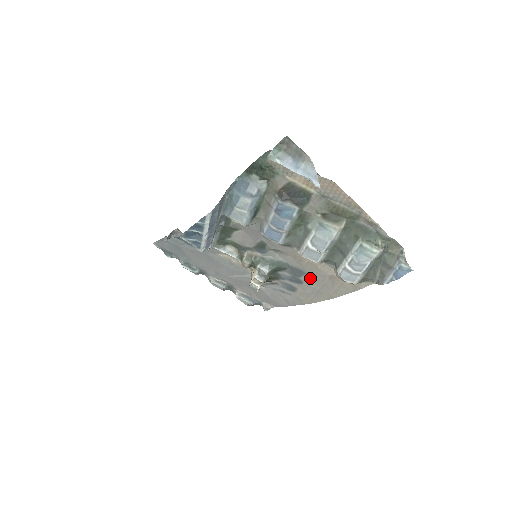
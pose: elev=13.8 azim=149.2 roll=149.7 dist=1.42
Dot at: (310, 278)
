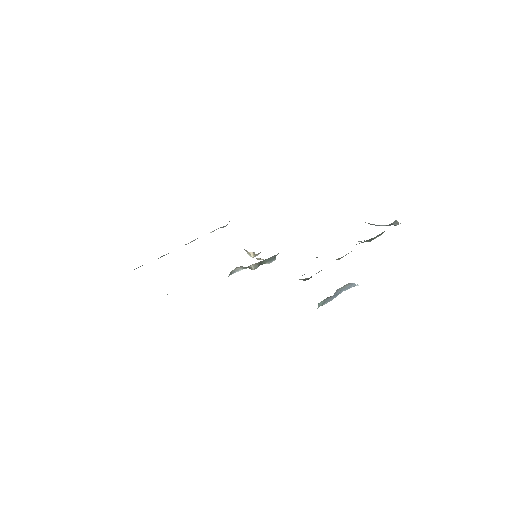
Dot at: occluded
